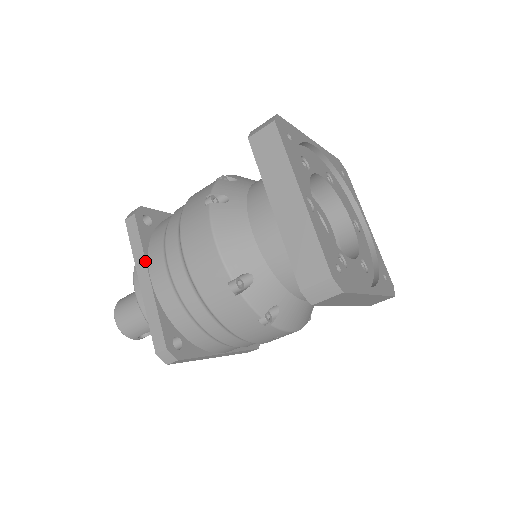
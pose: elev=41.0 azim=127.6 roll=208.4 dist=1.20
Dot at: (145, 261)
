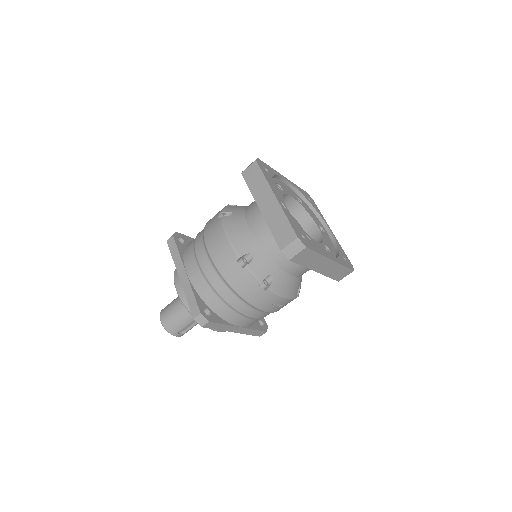
Dot at: (182, 262)
